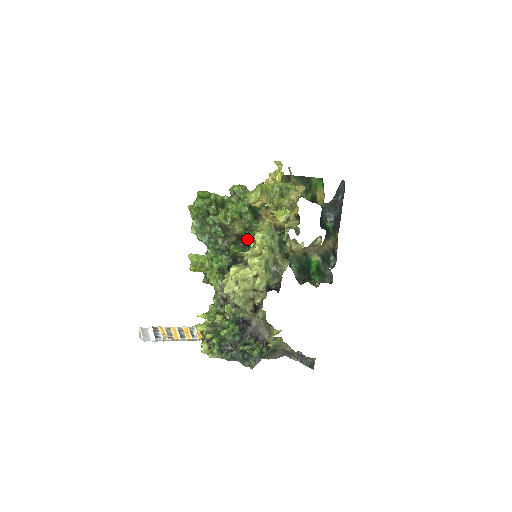
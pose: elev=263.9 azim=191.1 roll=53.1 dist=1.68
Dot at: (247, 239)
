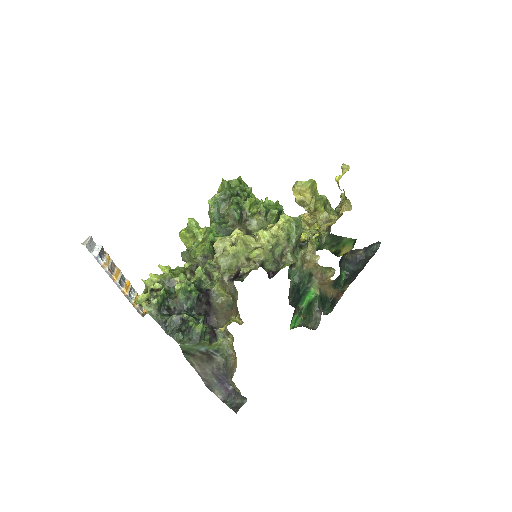
Dot at: occluded
